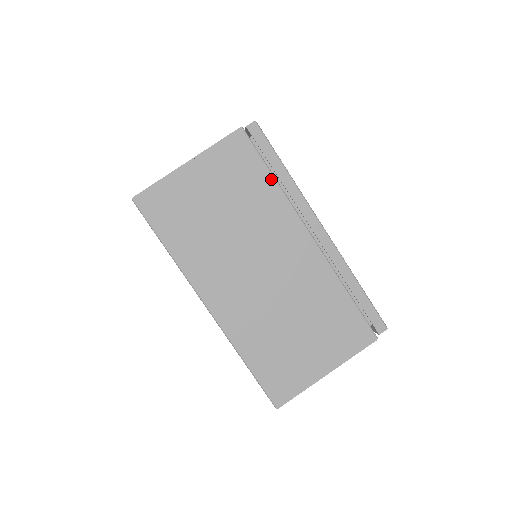
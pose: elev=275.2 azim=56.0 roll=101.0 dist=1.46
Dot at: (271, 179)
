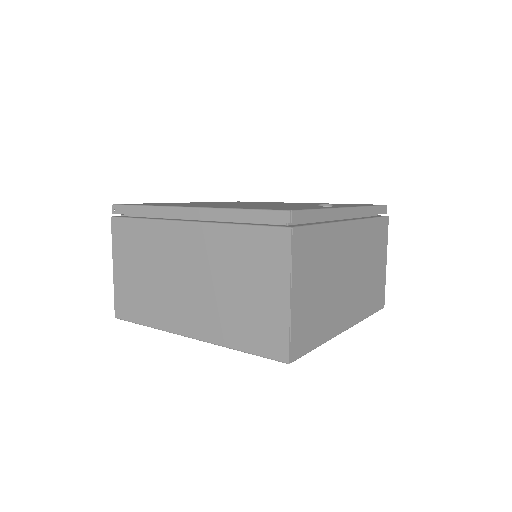
Dot at: (322, 228)
